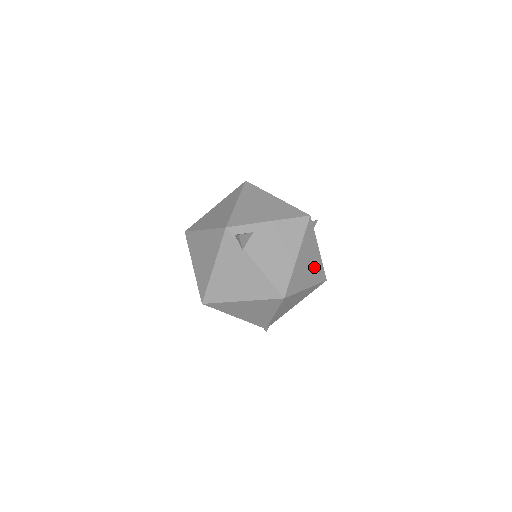
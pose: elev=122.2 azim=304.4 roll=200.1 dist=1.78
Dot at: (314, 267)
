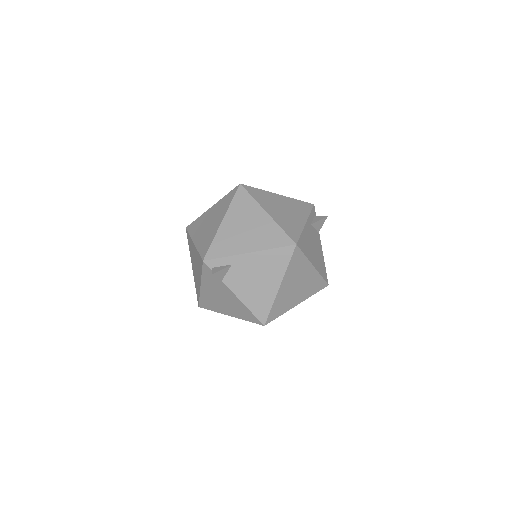
Dot at: (307, 283)
